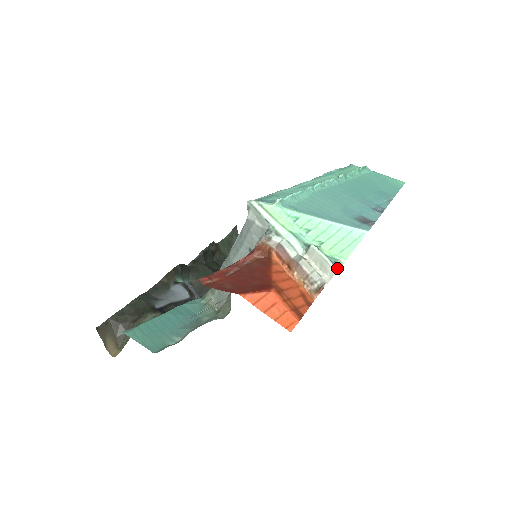
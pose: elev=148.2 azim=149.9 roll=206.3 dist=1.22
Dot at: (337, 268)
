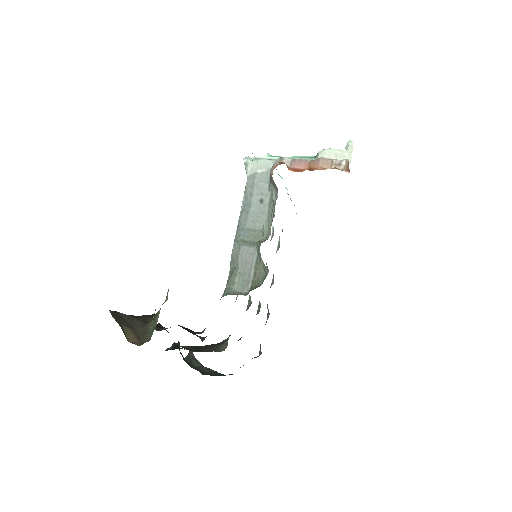
Dot at: (351, 148)
